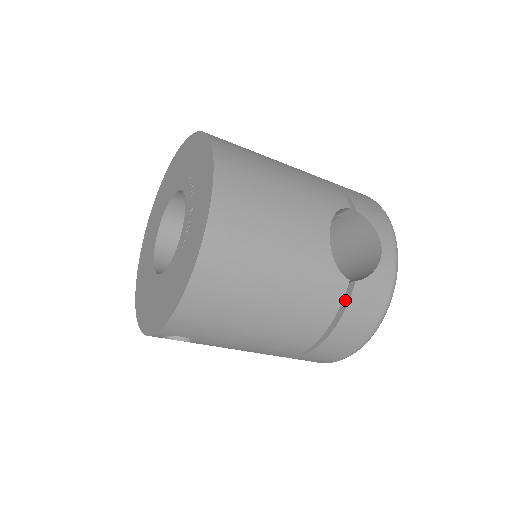
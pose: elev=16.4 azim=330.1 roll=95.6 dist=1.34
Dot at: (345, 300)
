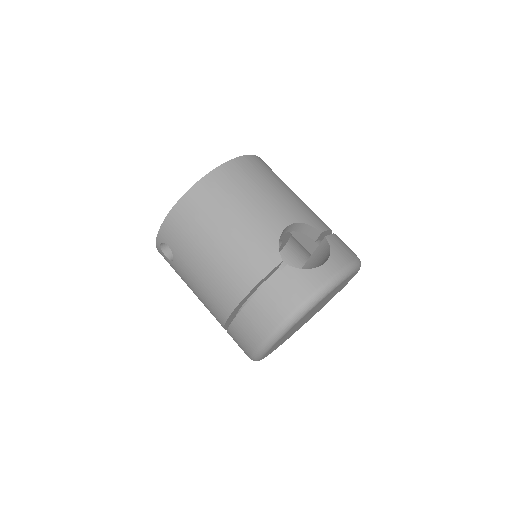
Dot at: (274, 276)
